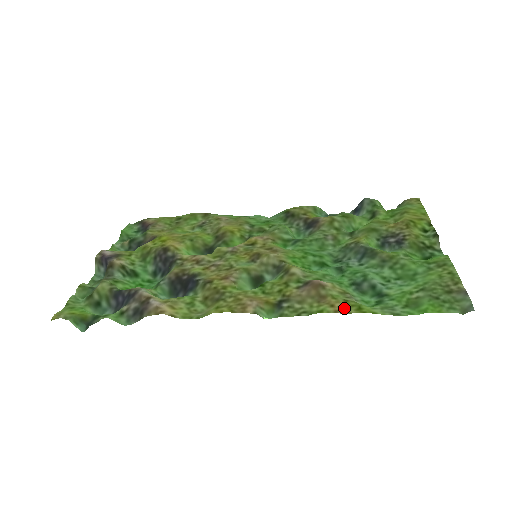
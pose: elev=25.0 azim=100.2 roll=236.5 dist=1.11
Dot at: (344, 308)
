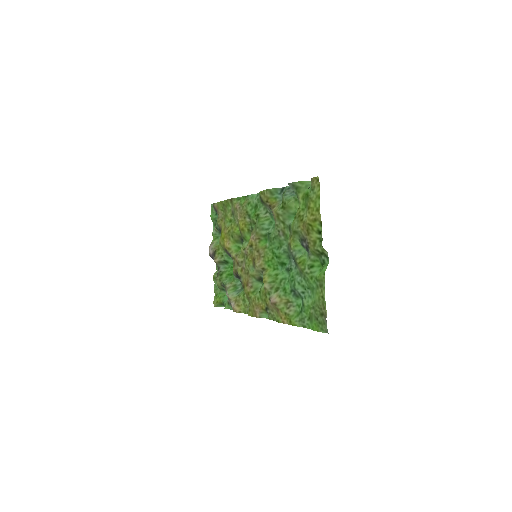
Dot at: (285, 320)
